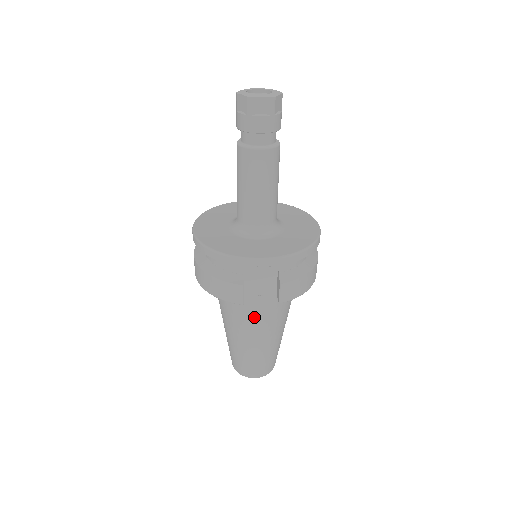
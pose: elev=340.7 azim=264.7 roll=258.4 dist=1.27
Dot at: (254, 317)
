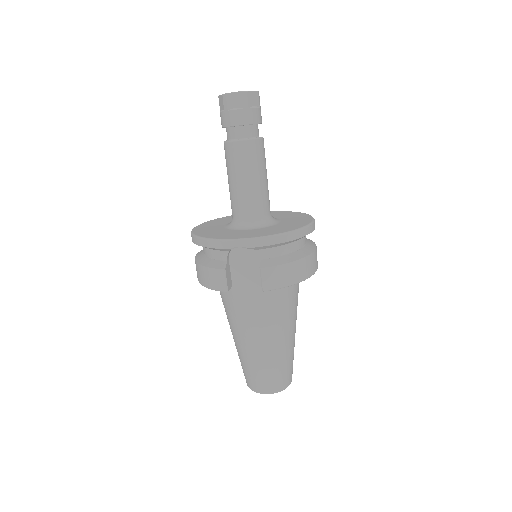
Dot at: (248, 314)
